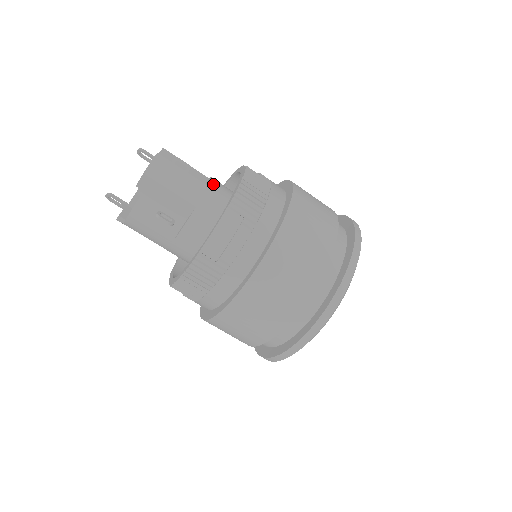
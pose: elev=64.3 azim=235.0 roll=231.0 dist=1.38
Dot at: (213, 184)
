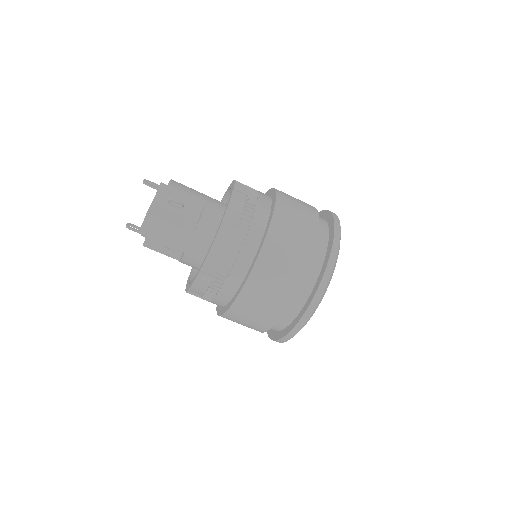
Dot at: (199, 228)
